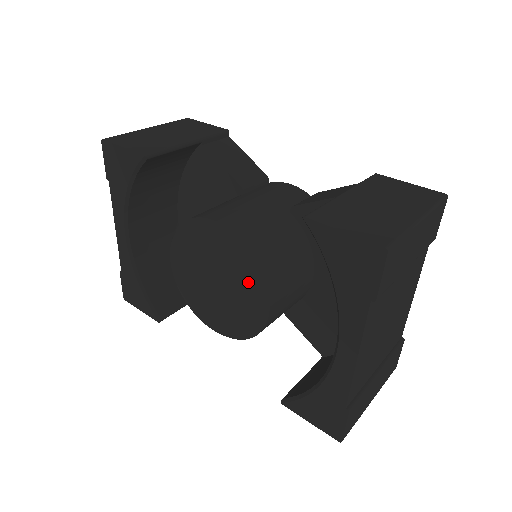
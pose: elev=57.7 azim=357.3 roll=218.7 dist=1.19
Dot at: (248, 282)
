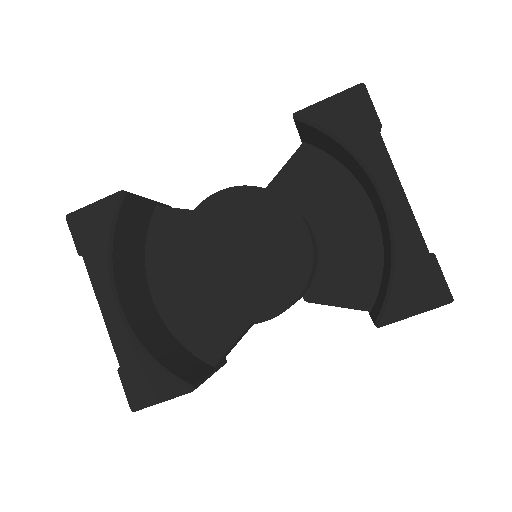
Dot at: (276, 218)
